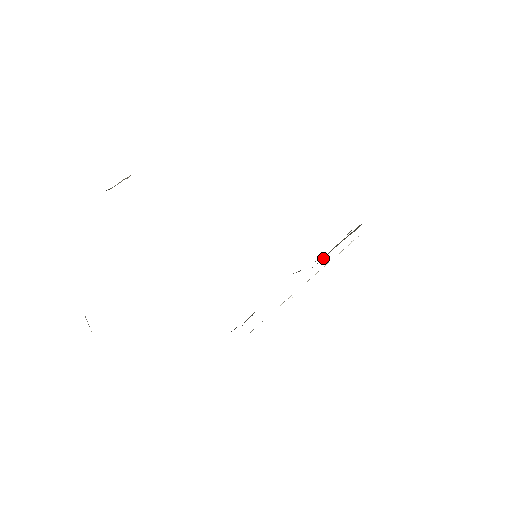
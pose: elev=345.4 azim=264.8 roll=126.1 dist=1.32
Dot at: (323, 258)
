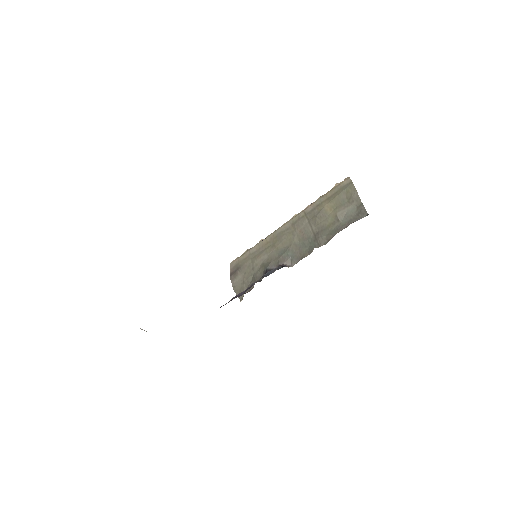
Dot at: (309, 214)
